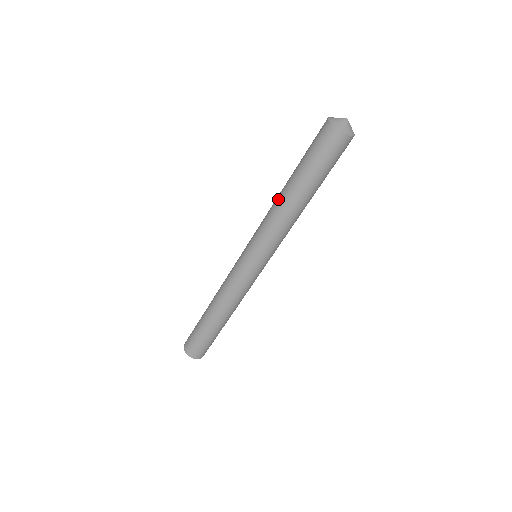
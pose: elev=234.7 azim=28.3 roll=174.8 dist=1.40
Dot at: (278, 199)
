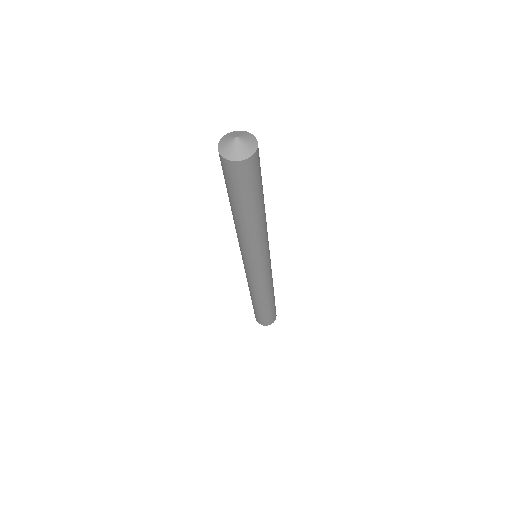
Dot at: (236, 225)
